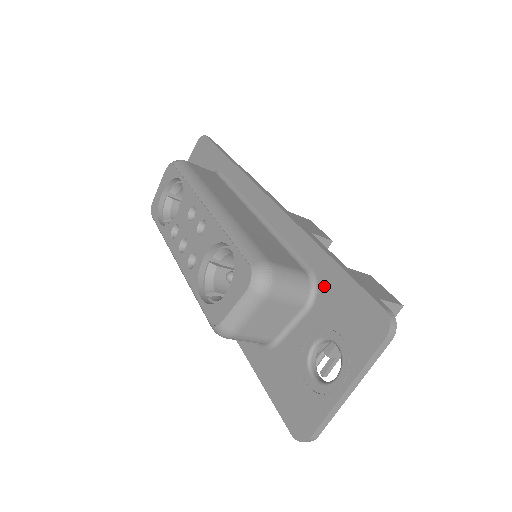
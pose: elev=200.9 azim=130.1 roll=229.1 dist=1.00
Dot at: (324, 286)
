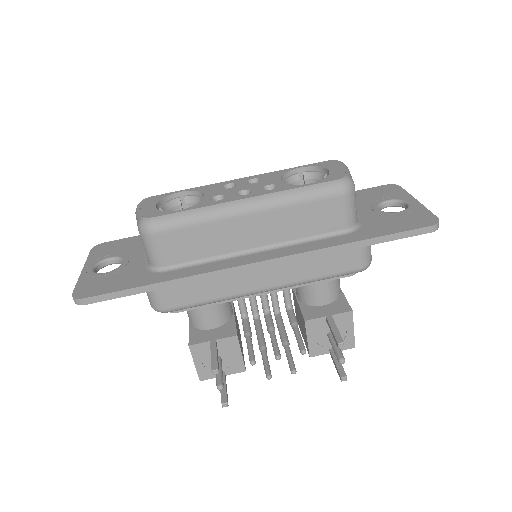
Dot at: occluded
